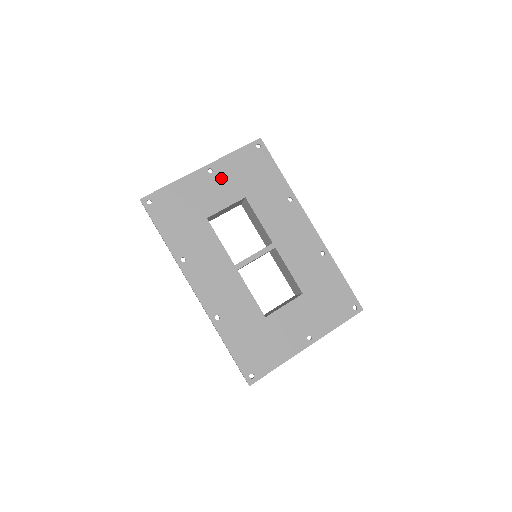
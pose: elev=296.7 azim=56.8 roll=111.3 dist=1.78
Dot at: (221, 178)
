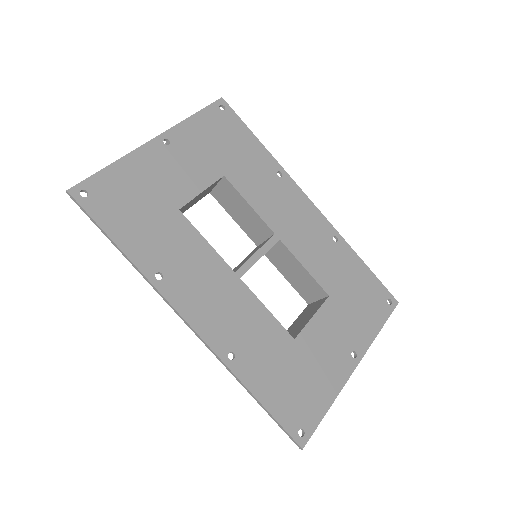
Dot at: (184, 151)
